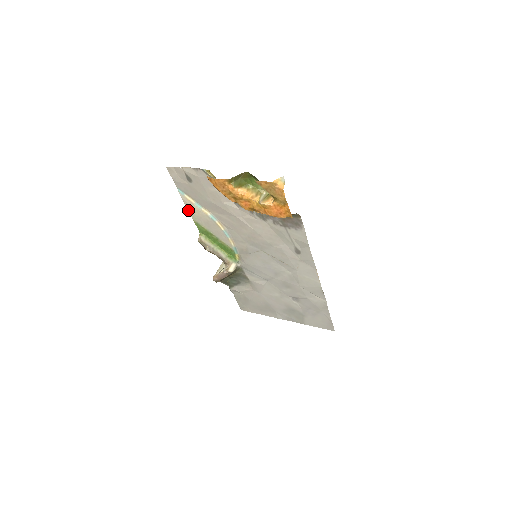
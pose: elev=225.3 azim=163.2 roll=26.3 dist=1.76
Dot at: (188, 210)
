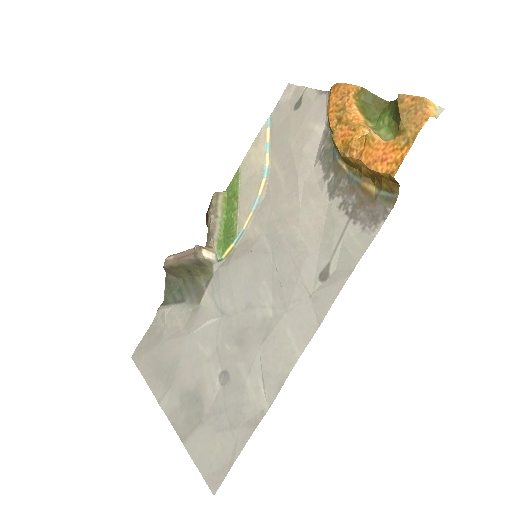
Dot at: (249, 150)
